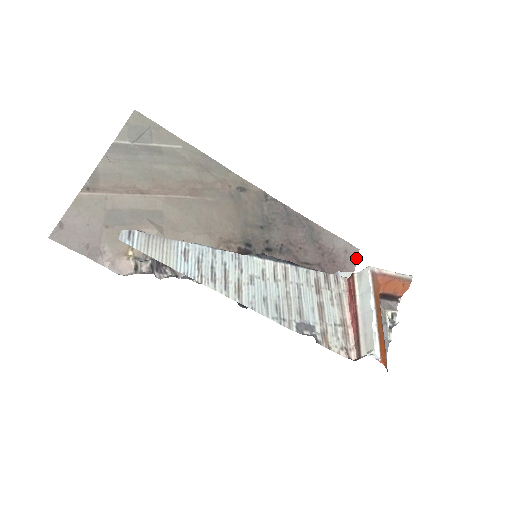
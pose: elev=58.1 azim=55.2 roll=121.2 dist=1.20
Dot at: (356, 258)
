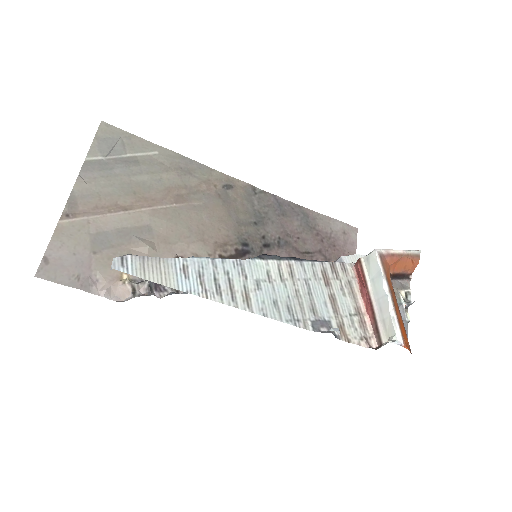
Dot at: (356, 238)
